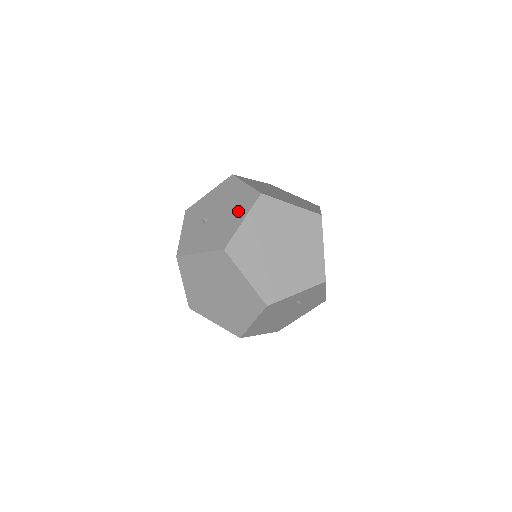
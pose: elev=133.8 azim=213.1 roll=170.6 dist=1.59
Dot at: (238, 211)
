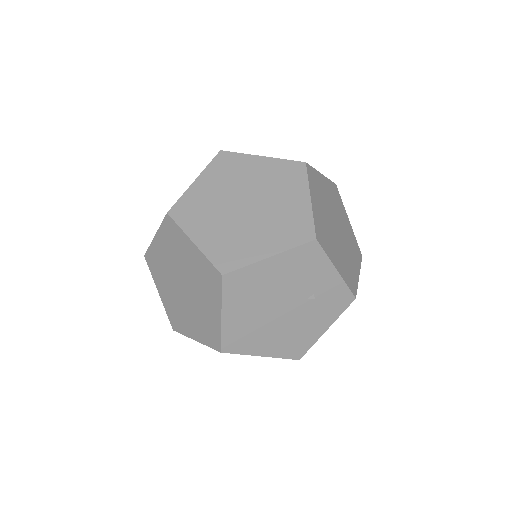
Dot at: occluded
